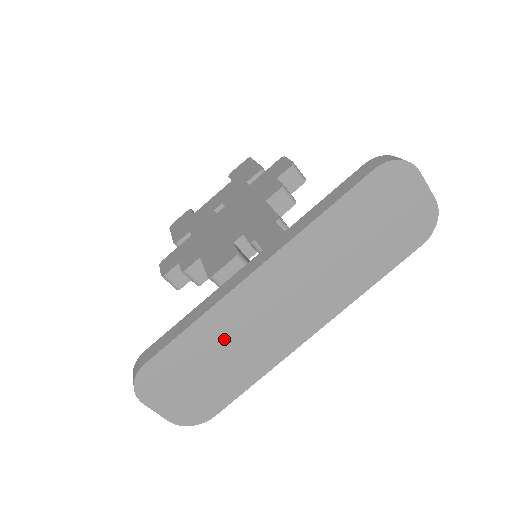
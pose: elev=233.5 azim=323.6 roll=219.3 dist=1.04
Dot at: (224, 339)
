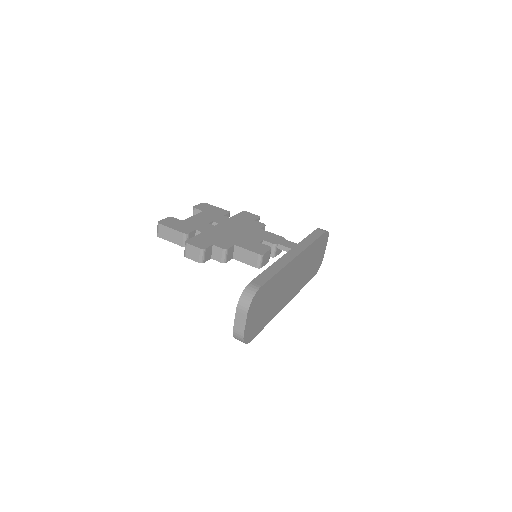
Dot at: (277, 288)
